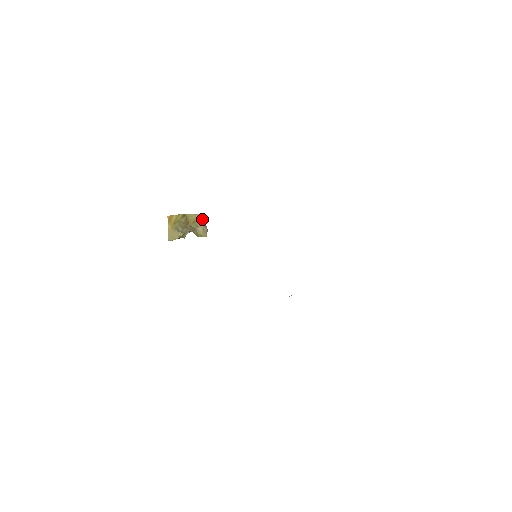
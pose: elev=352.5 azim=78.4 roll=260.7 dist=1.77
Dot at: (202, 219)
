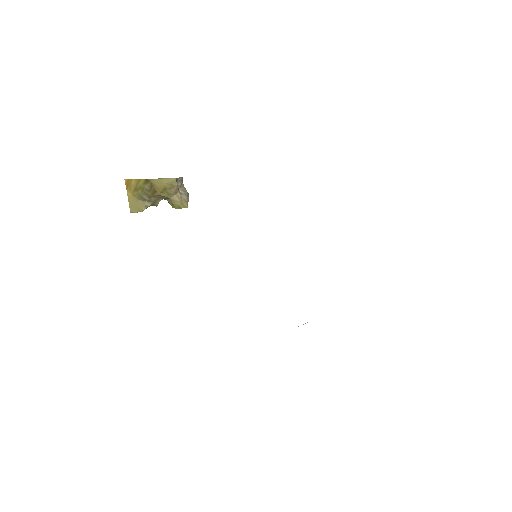
Dot at: occluded
